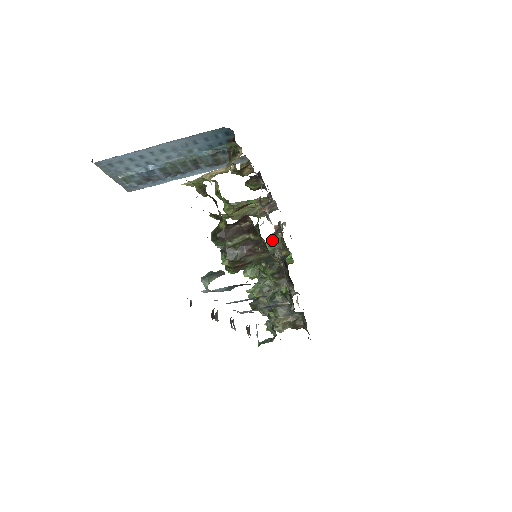
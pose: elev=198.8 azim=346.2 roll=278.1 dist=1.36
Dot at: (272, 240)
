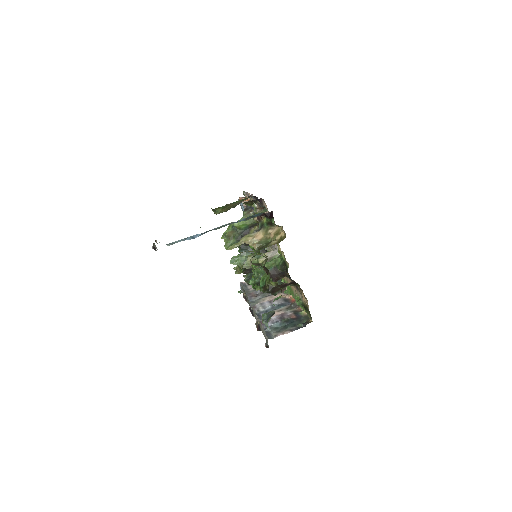
Dot at: occluded
